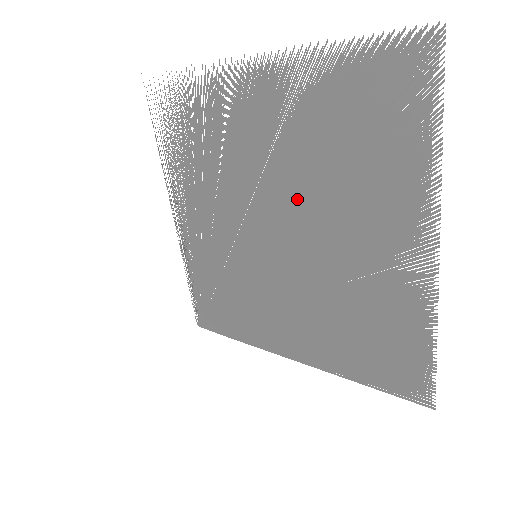
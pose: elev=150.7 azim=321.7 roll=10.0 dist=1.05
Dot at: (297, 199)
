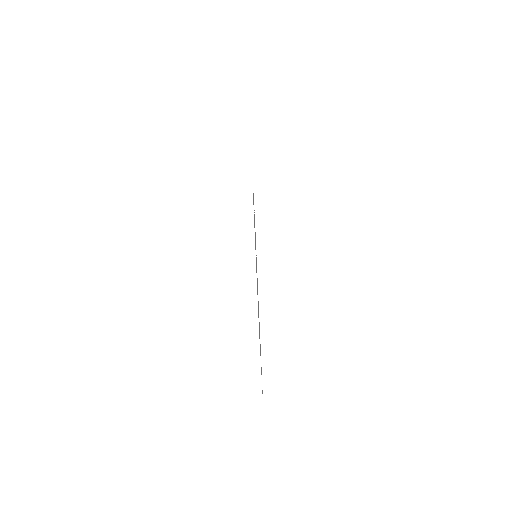
Dot at: occluded
